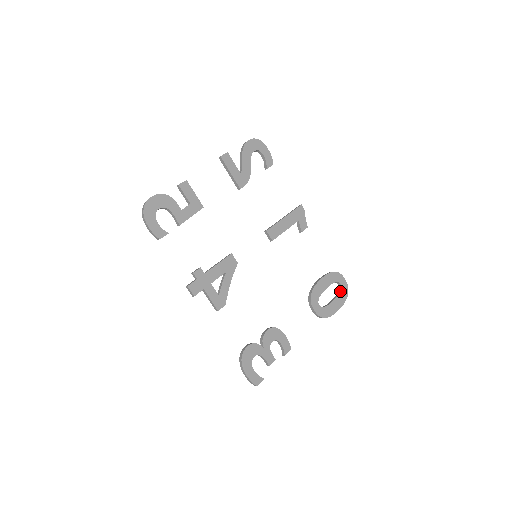
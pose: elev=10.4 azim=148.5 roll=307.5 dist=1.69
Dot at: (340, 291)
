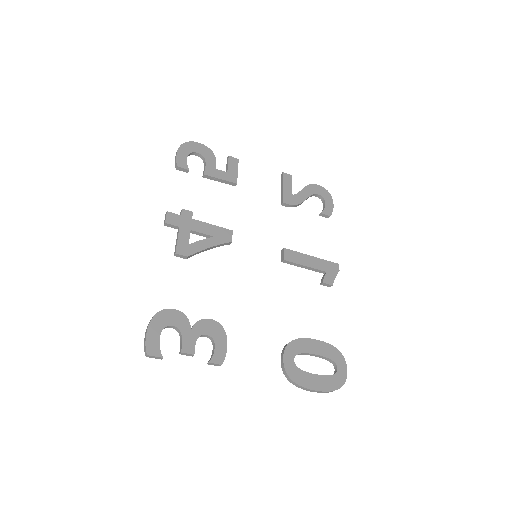
Dot at: occluded
